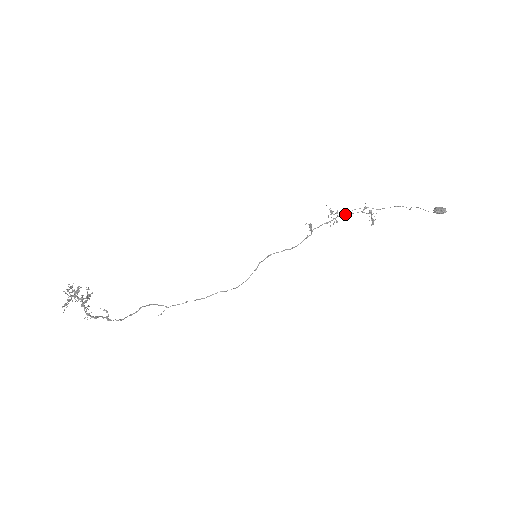
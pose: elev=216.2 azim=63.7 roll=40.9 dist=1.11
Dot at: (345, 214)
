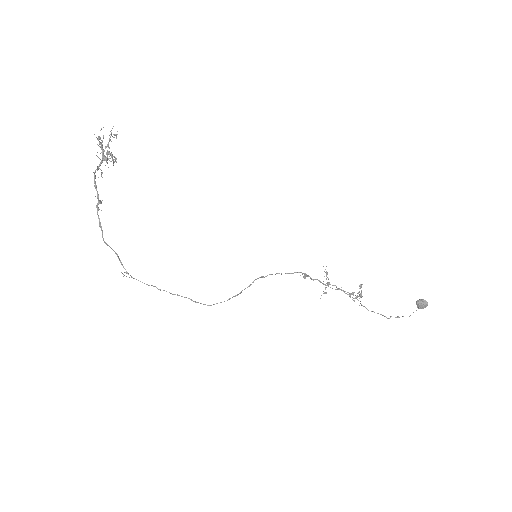
Dot at: (336, 286)
